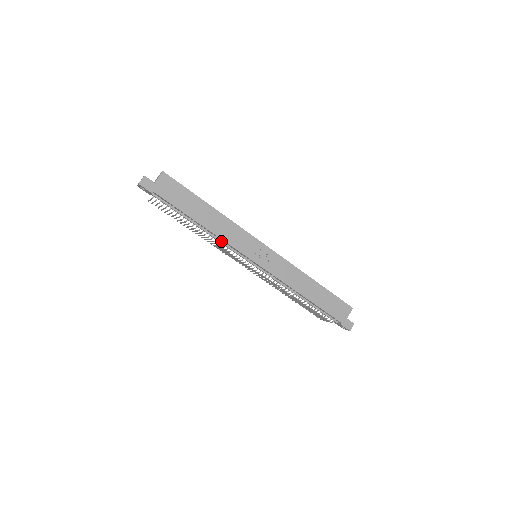
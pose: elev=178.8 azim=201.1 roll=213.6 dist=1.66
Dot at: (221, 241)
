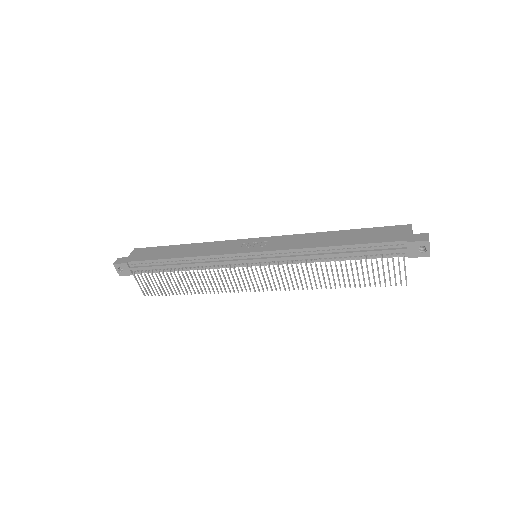
Dot at: (208, 262)
